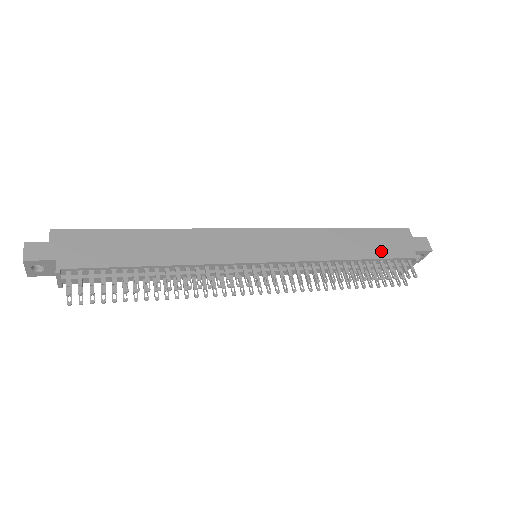
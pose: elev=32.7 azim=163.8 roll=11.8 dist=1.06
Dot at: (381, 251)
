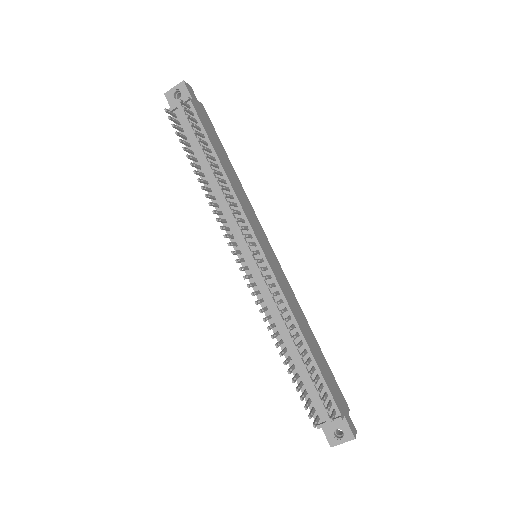
Dot at: (325, 374)
